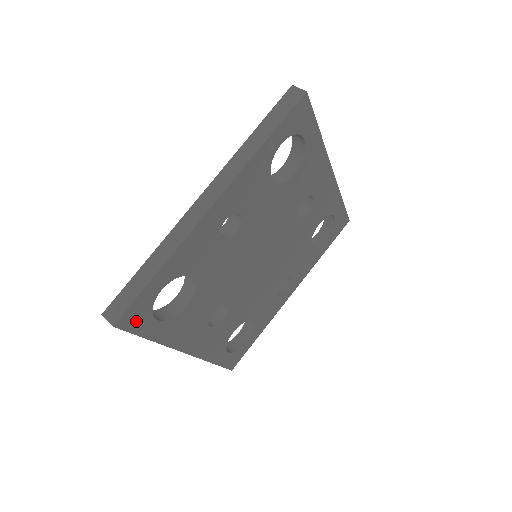
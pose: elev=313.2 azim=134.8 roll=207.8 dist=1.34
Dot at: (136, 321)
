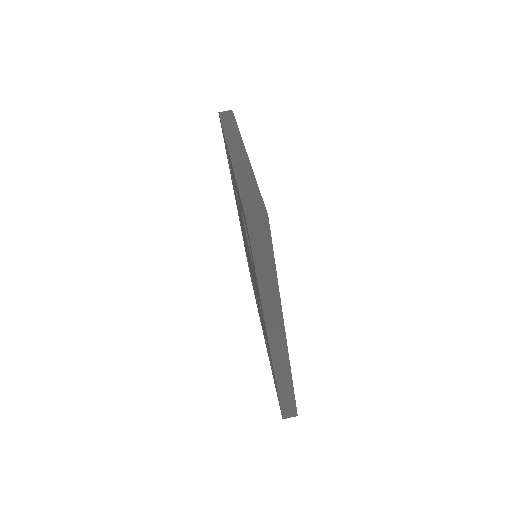
Dot at: occluded
